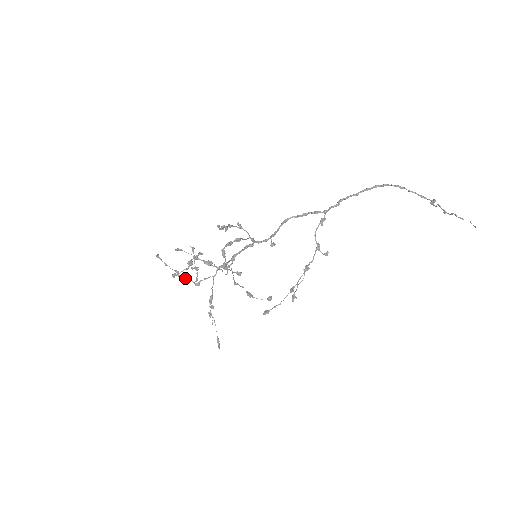
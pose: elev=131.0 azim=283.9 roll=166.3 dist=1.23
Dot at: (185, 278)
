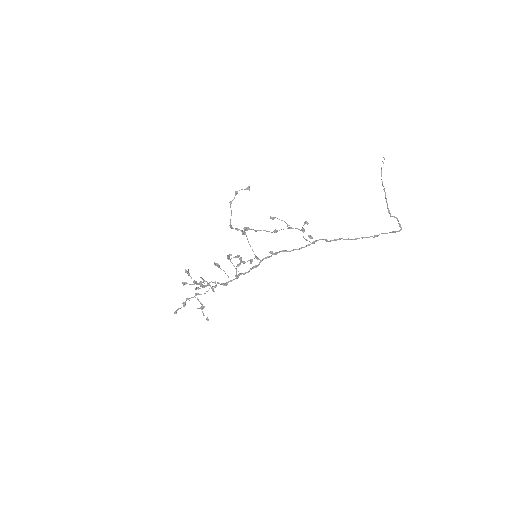
Dot at: (189, 300)
